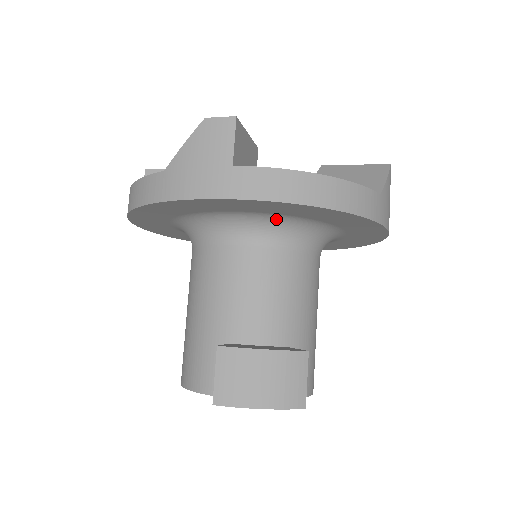
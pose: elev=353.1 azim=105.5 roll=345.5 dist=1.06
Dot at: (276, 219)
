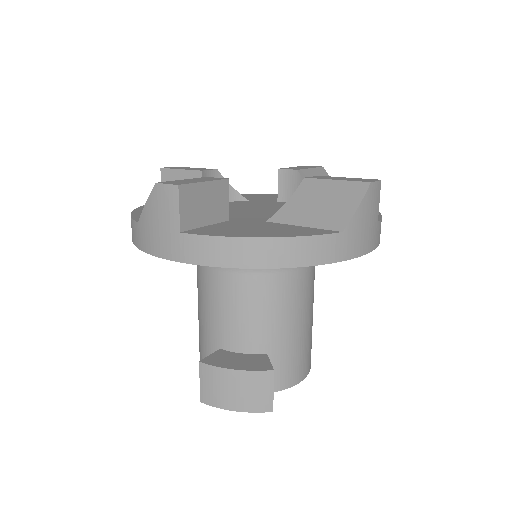
Dot at: occluded
